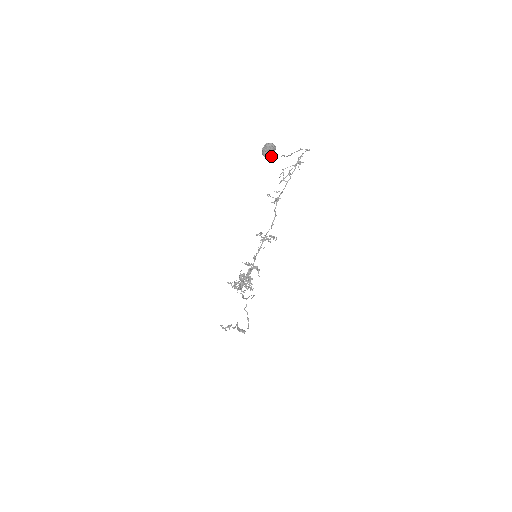
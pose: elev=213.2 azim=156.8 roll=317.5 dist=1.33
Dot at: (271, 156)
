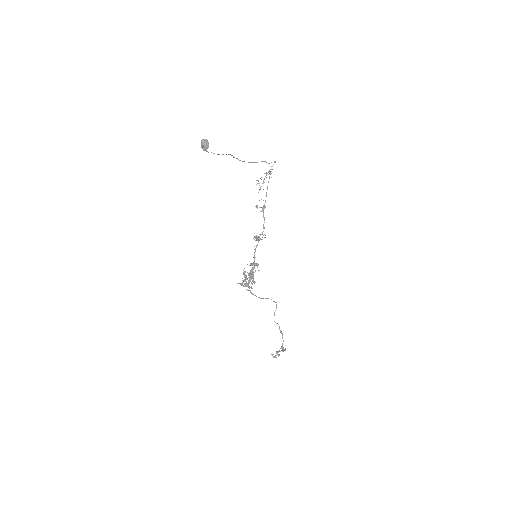
Dot at: occluded
